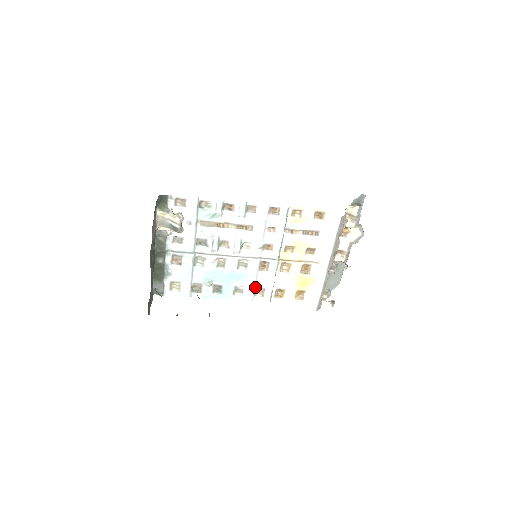
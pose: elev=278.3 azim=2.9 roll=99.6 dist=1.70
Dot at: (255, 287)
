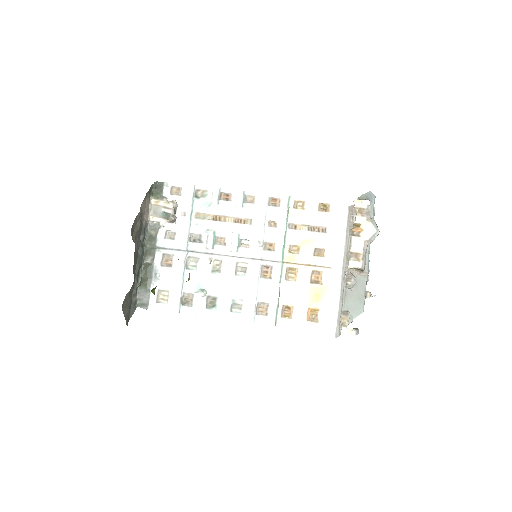
Dot at: (256, 301)
